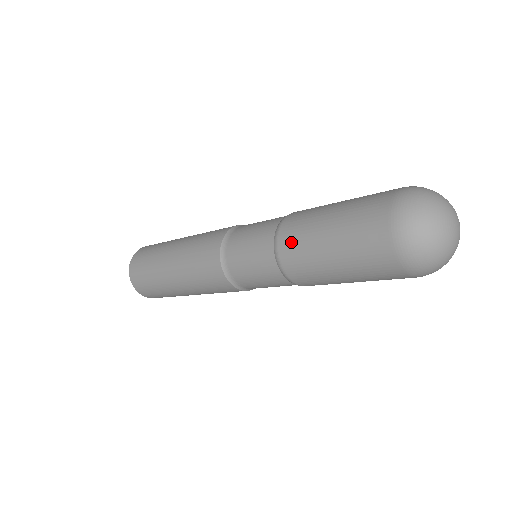
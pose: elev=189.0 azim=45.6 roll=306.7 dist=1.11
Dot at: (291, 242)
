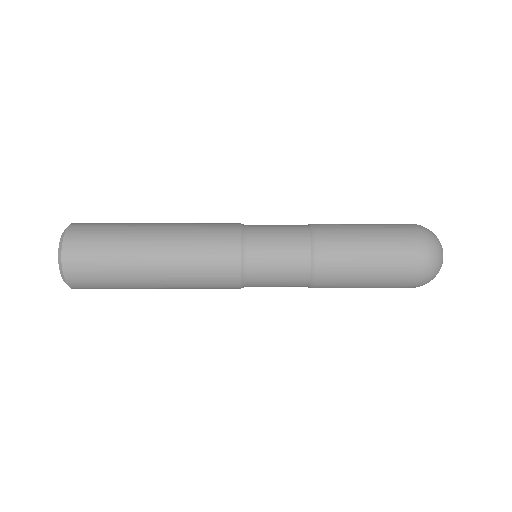
Dot at: (333, 254)
